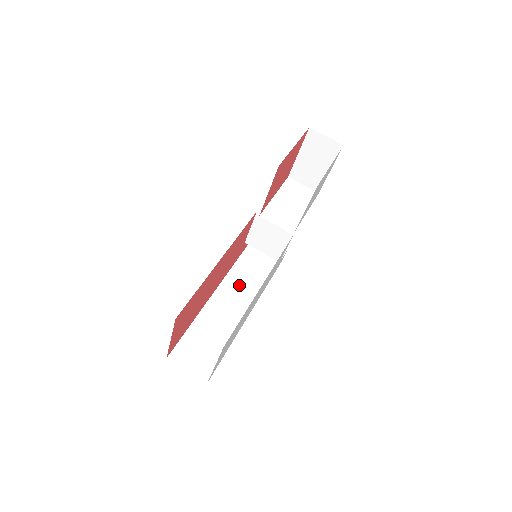
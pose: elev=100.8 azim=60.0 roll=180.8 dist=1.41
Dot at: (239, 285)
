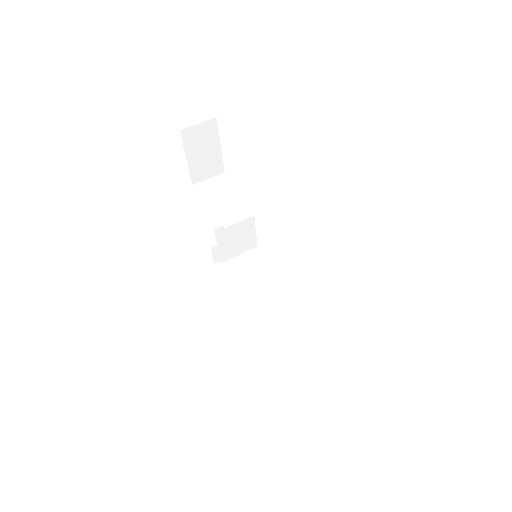
Dot at: (254, 293)
